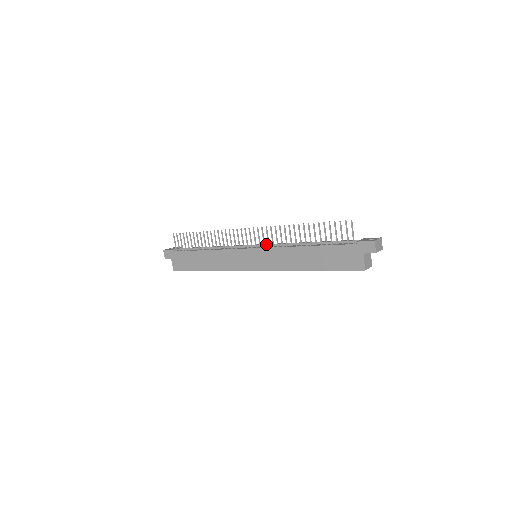
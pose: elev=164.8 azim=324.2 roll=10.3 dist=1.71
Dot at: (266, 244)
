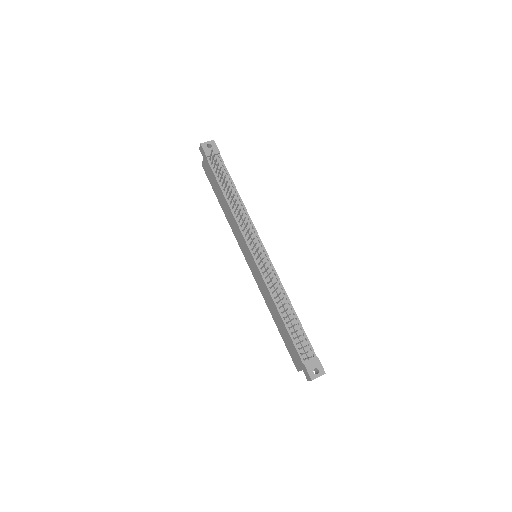
Dot at: (265, 266)
